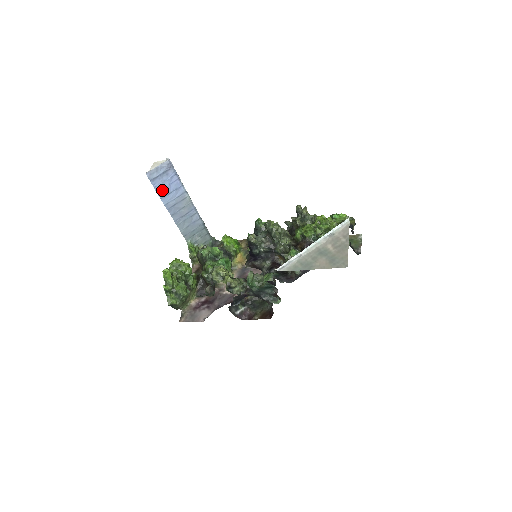
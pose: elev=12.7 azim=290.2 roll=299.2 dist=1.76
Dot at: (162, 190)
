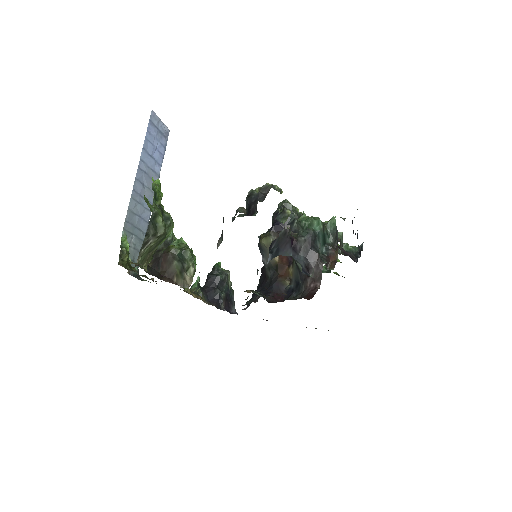
Dot at: (149, 143)
